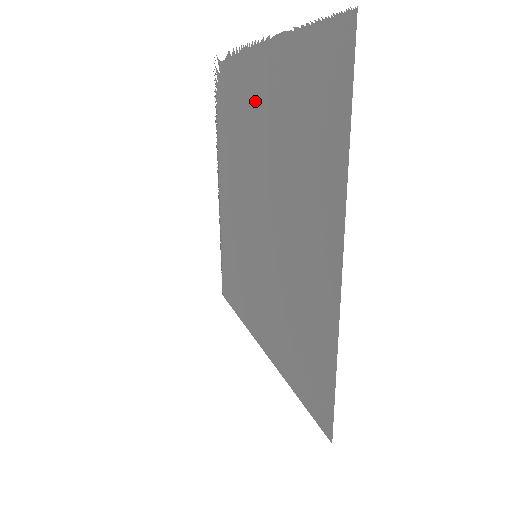
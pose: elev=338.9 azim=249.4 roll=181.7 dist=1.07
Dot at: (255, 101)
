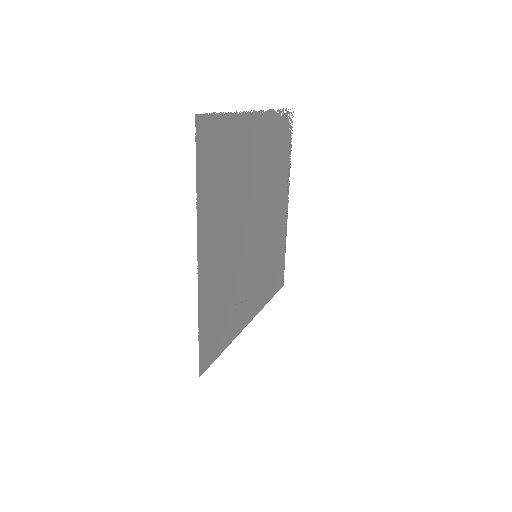
Dot at: (258, 150)
